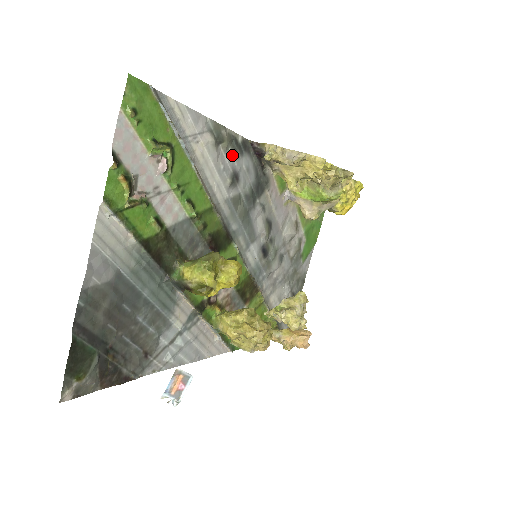
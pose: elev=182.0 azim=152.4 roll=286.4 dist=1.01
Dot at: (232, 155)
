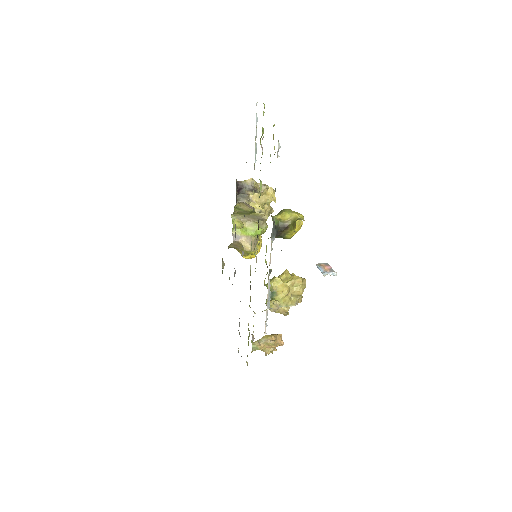
Dot at: occluded
